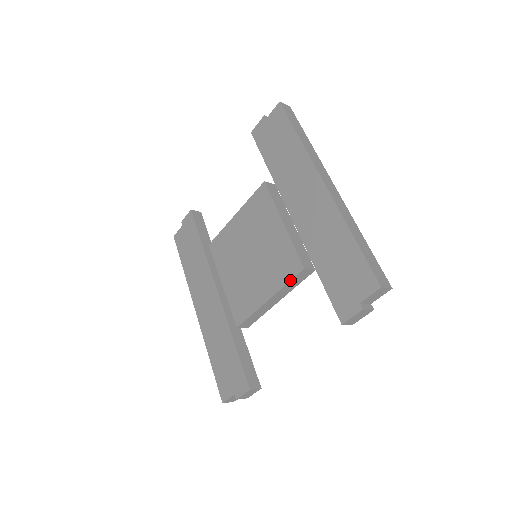
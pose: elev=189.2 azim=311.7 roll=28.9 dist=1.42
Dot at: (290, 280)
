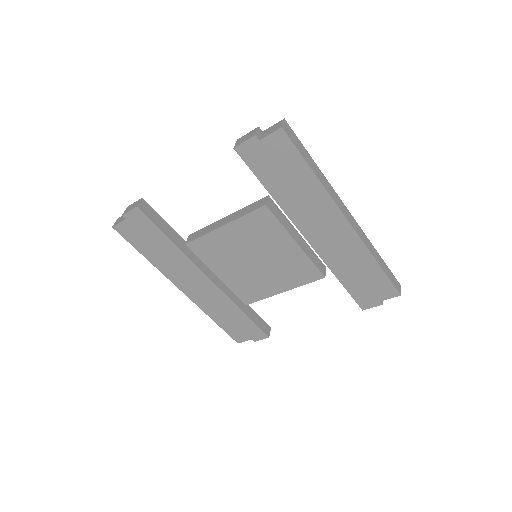
Dot at: occluded
